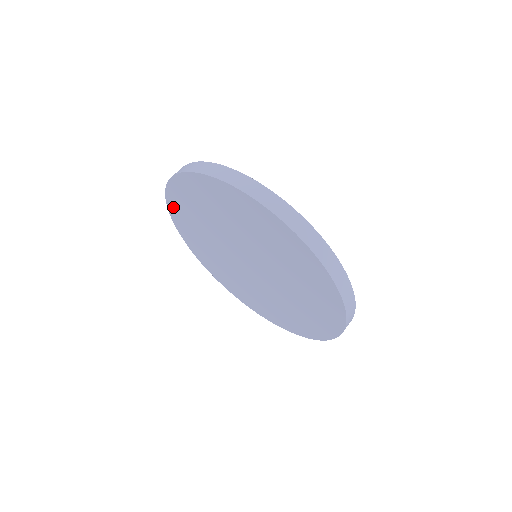
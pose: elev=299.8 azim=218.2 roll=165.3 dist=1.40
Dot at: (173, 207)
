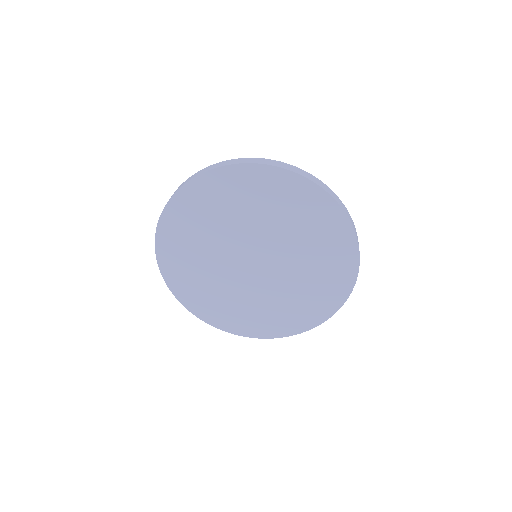
Dot at: (173, 280)
